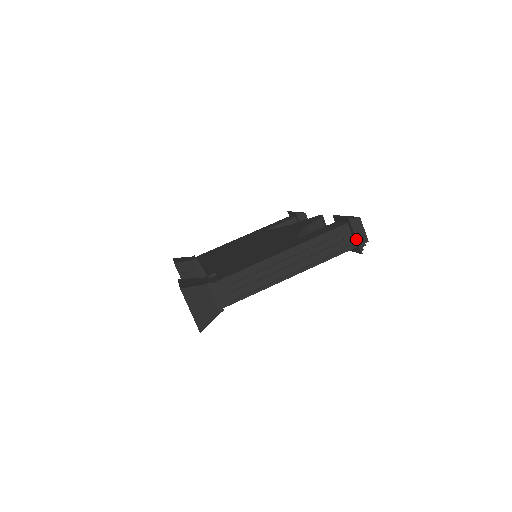
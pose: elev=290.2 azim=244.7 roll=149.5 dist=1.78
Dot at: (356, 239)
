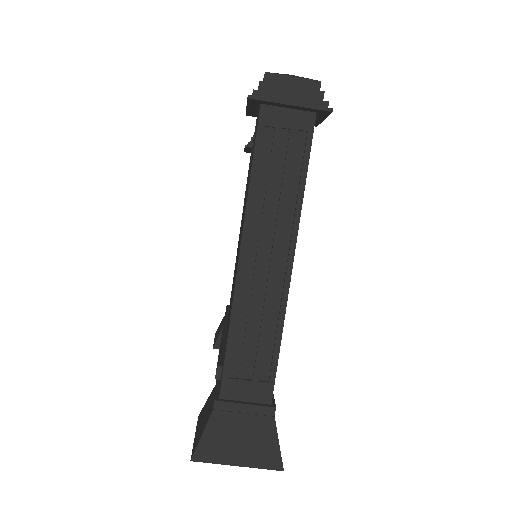
Dot at: (298, 106)
